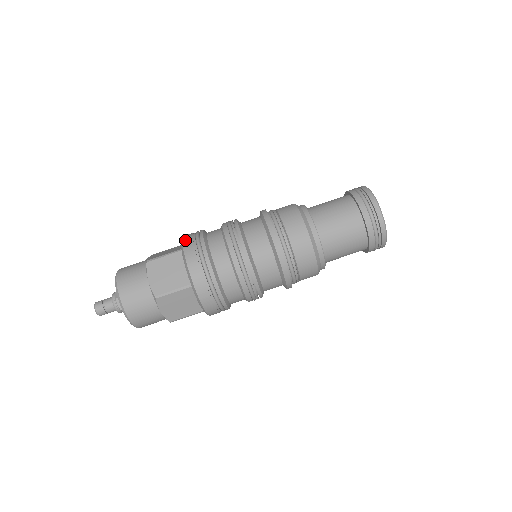
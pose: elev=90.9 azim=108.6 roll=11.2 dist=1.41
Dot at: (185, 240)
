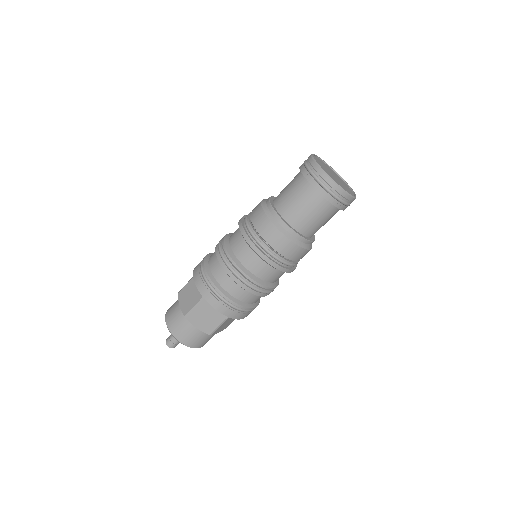
Dot at: (201, 291)
